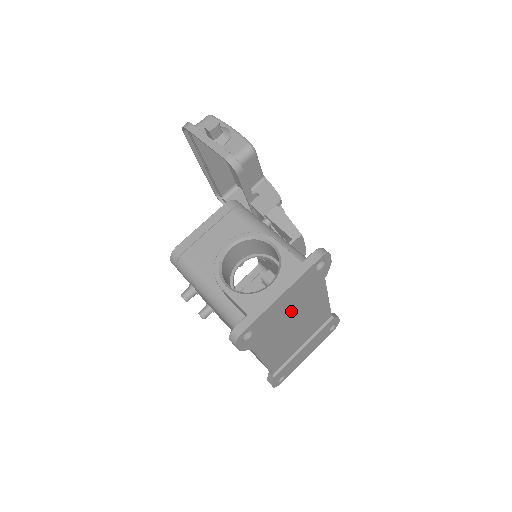
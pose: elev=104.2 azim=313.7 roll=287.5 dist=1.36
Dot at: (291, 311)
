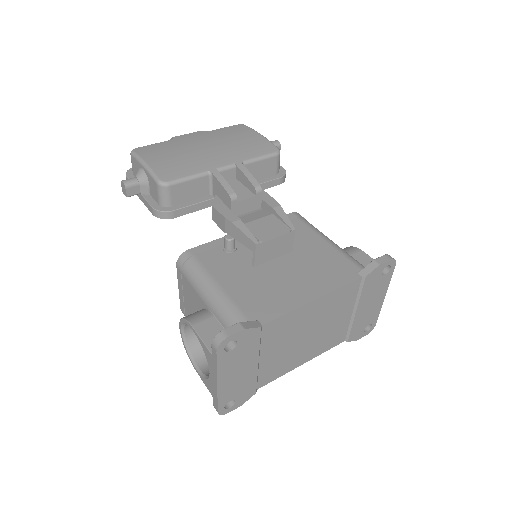
Dot at: (265, 355)
